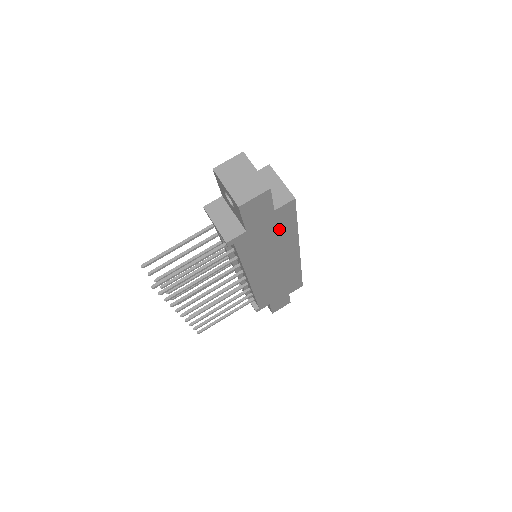
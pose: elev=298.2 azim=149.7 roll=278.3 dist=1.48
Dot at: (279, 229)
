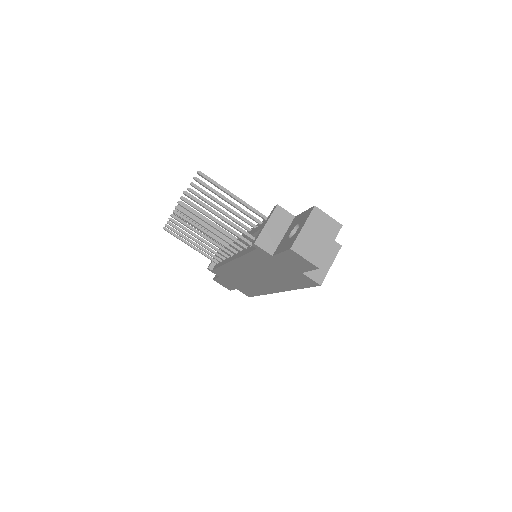
Dot at: (288, 277)
